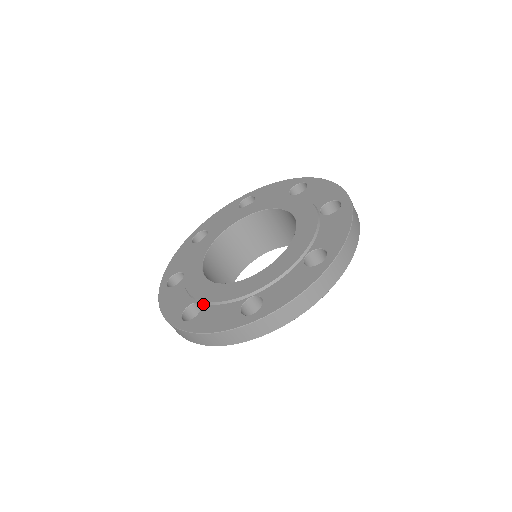
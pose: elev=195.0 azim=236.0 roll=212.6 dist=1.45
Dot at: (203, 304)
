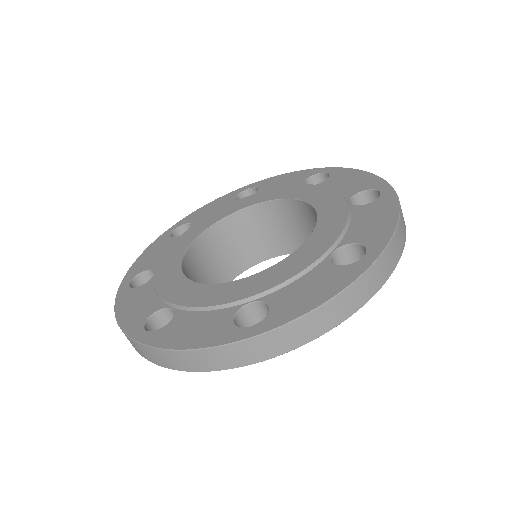
Dot at: (177, 310)
